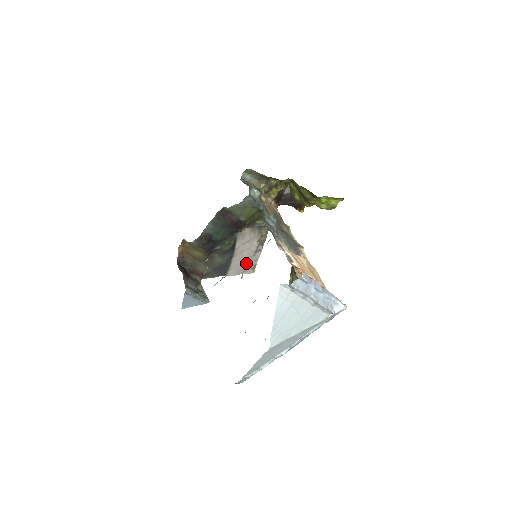
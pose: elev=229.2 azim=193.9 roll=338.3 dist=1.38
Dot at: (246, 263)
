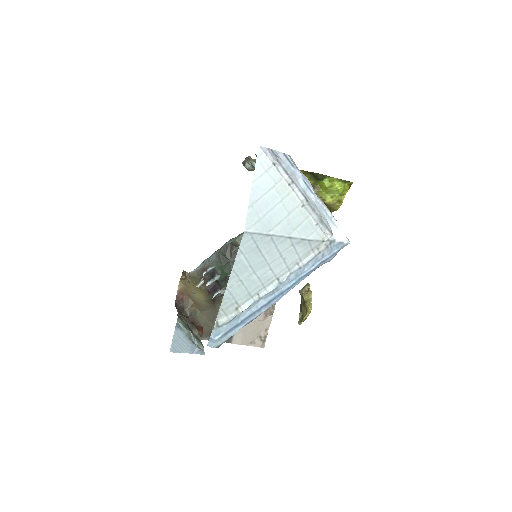
Dot at: (255, 330)
